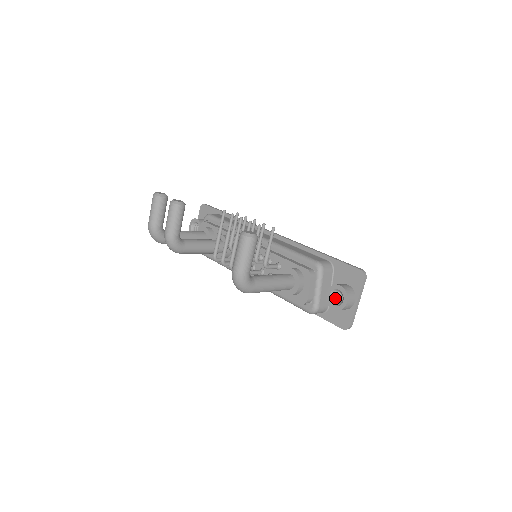
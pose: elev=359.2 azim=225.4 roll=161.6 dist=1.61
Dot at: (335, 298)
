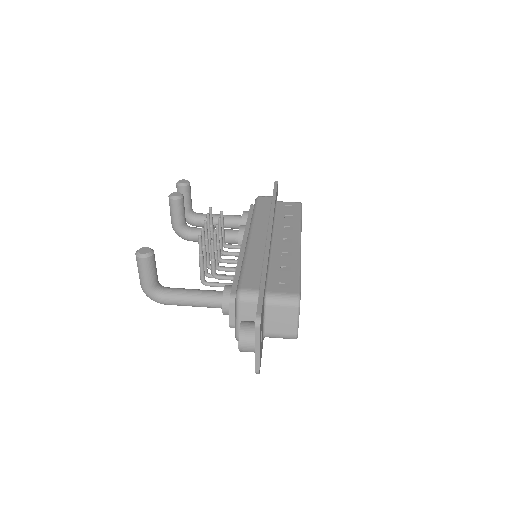
Dot at: occluded
